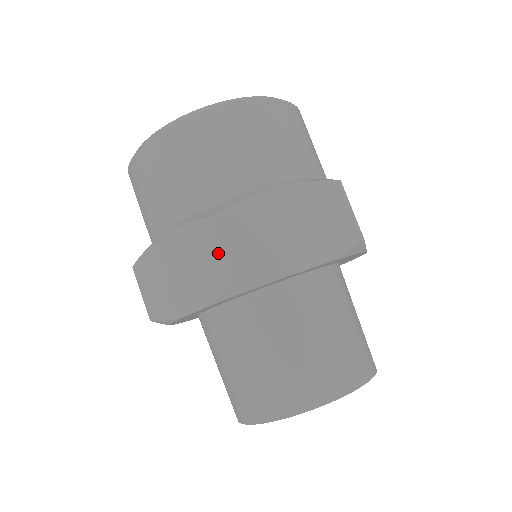
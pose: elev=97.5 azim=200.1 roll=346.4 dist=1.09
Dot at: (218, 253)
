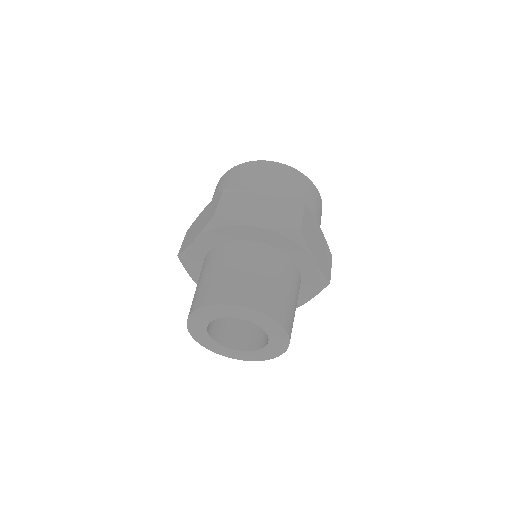
Dot at: (300, 216)
